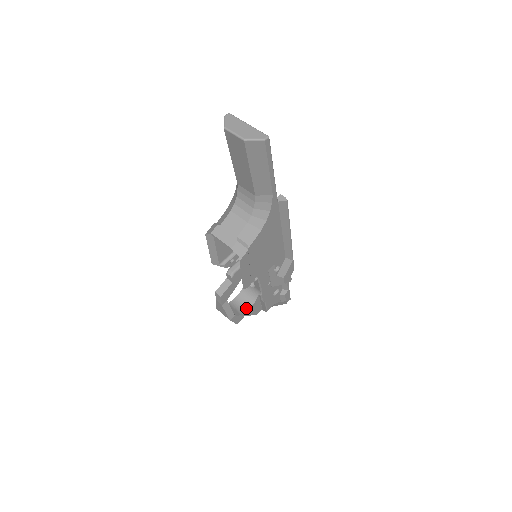
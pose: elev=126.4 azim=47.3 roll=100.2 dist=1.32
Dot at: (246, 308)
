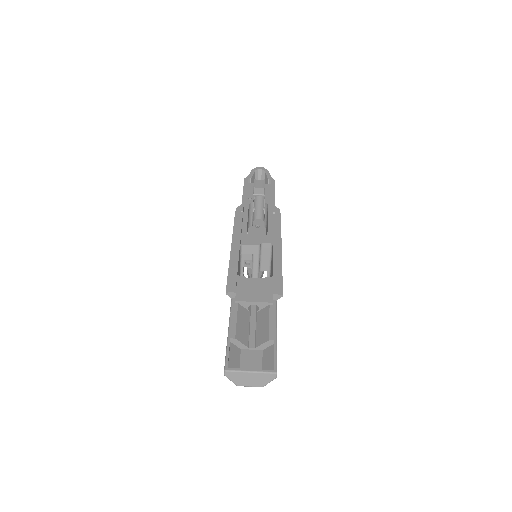
Dot at: occluded
